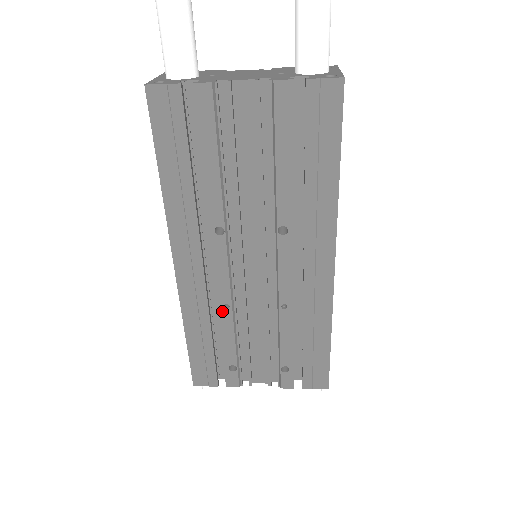
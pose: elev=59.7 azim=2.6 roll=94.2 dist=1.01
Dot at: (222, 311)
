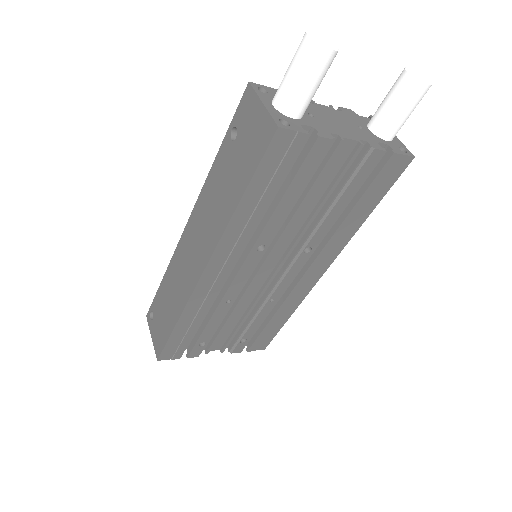
Dot at: (222, 305)
